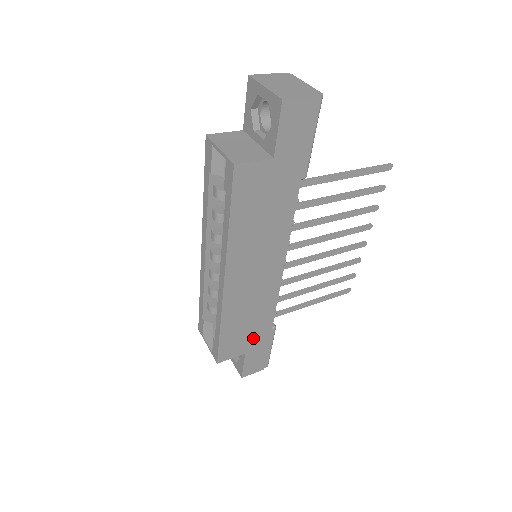
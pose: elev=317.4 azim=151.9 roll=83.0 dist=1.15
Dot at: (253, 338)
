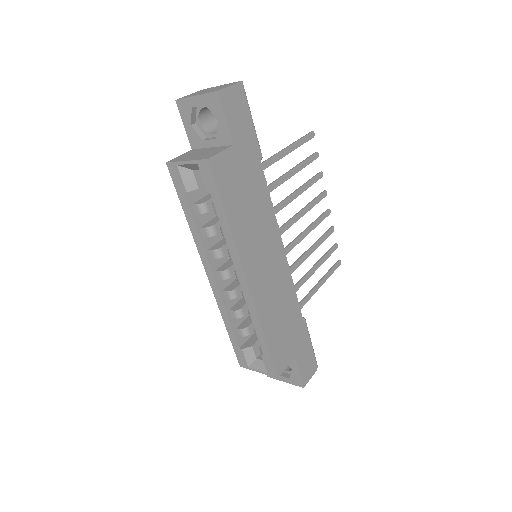
Dot at: (293, 337)
